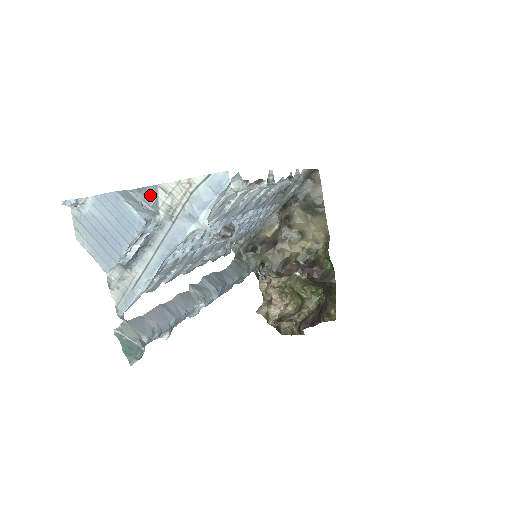
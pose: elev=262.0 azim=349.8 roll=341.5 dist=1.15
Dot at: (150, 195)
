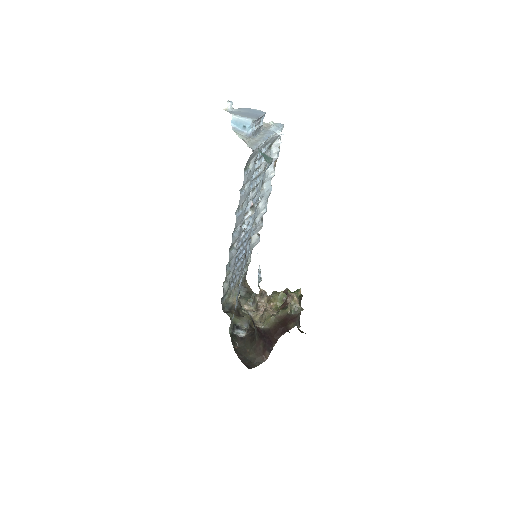
Dot at: occluded
